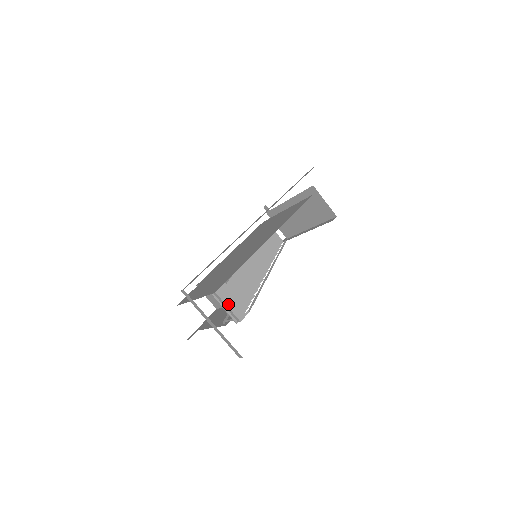
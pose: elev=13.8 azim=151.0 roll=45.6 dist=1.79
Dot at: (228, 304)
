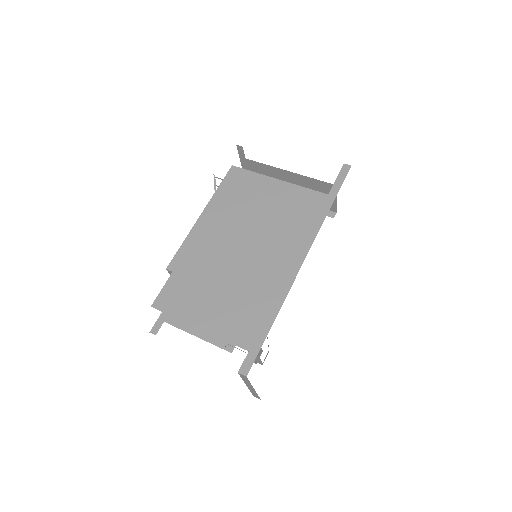
Dot at: occluded
